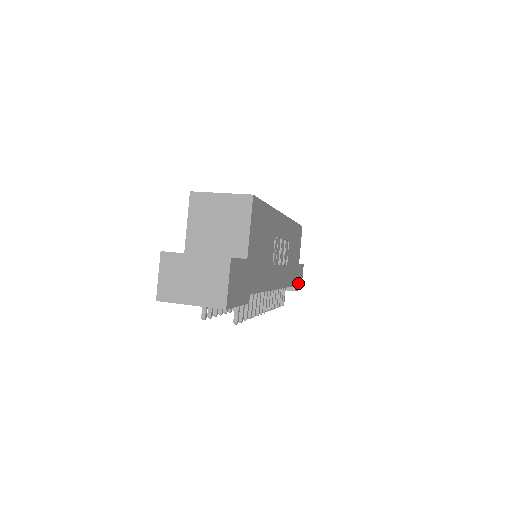
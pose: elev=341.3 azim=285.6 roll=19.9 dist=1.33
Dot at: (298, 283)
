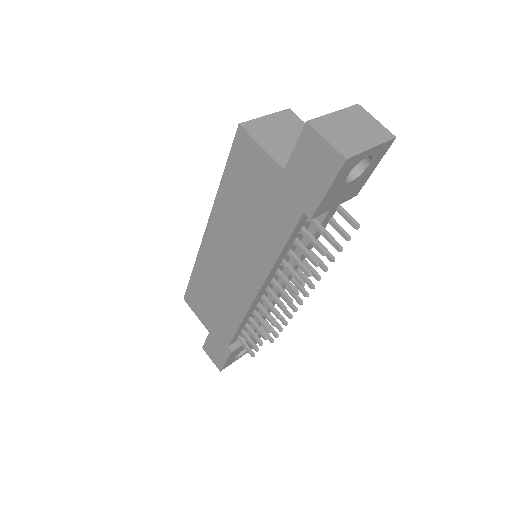
Dot at: occluded
